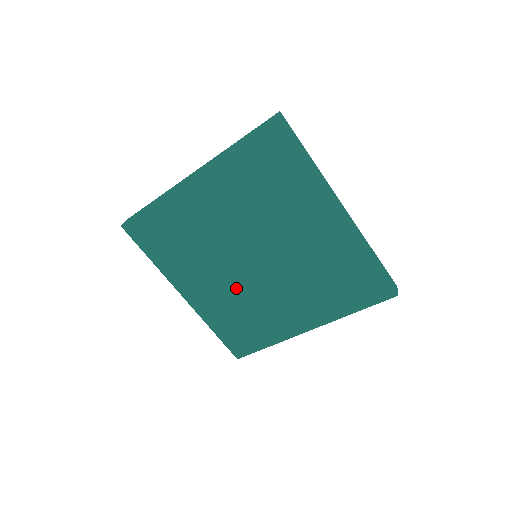
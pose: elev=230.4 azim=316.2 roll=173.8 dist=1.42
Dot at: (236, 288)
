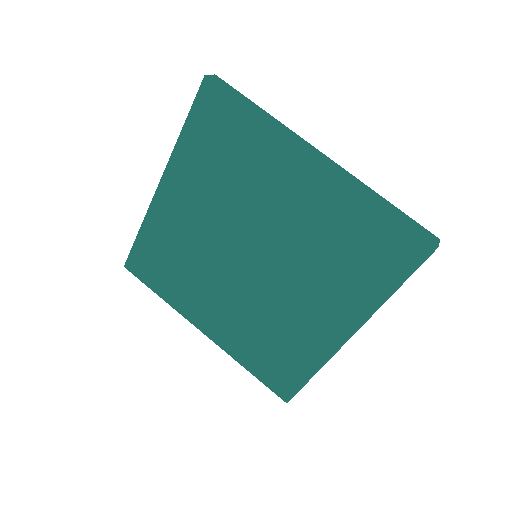
Dot at: (248, 303)
